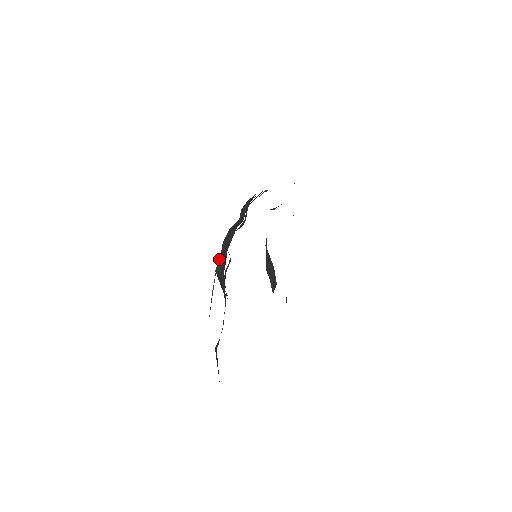
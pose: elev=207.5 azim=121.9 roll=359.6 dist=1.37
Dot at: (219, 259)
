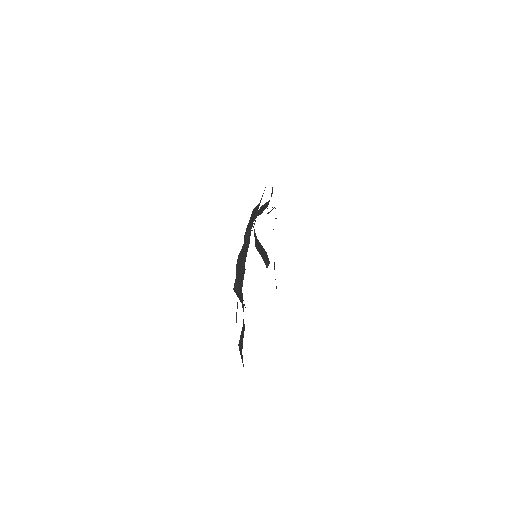
Dot at: (235, 280)
